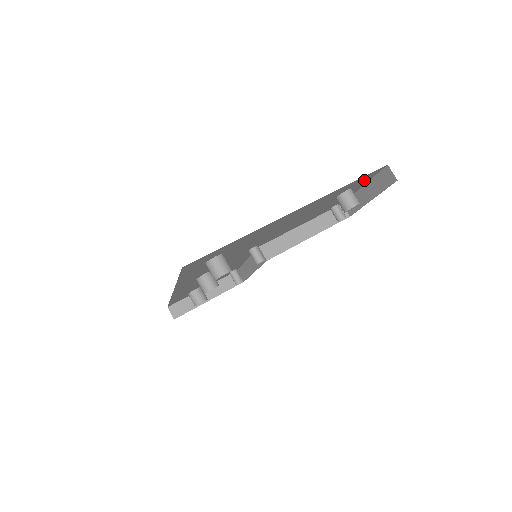
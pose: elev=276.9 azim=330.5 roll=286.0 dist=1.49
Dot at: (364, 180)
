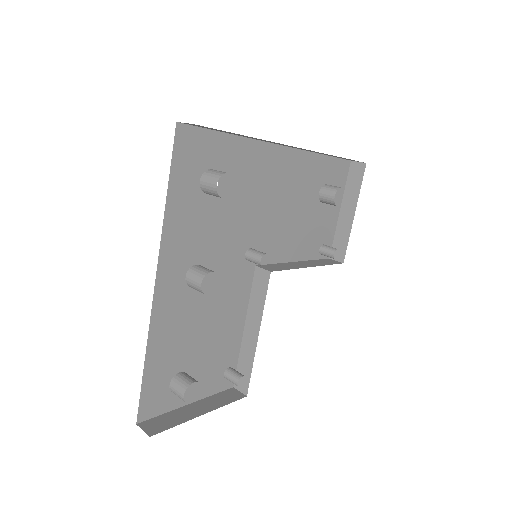
Dot at: (337, 181)
